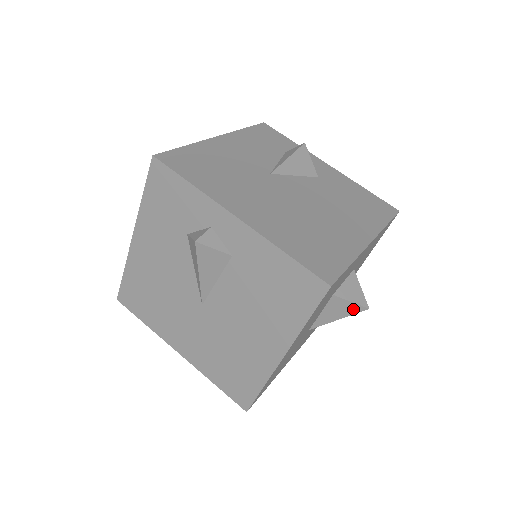
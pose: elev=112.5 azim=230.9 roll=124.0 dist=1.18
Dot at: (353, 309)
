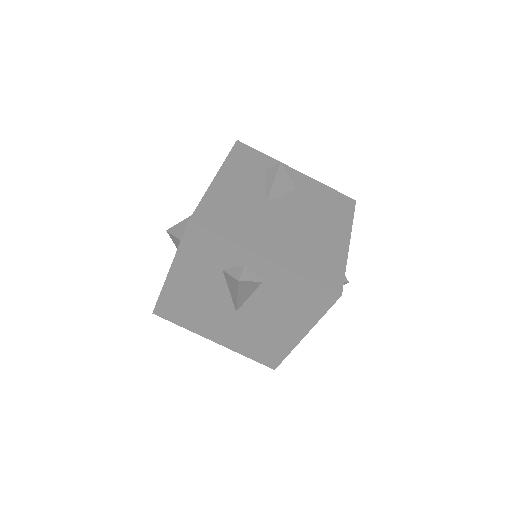
Dot at: occluded
